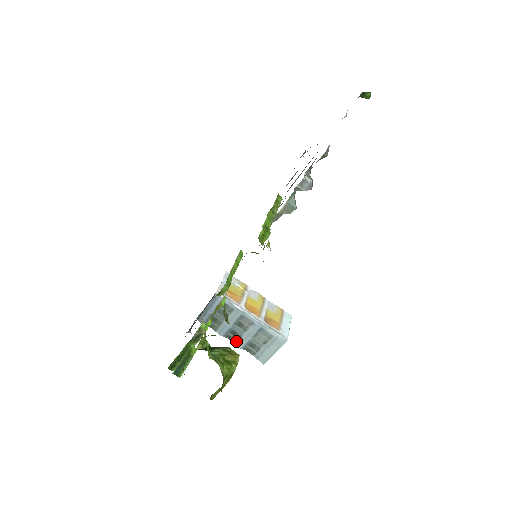
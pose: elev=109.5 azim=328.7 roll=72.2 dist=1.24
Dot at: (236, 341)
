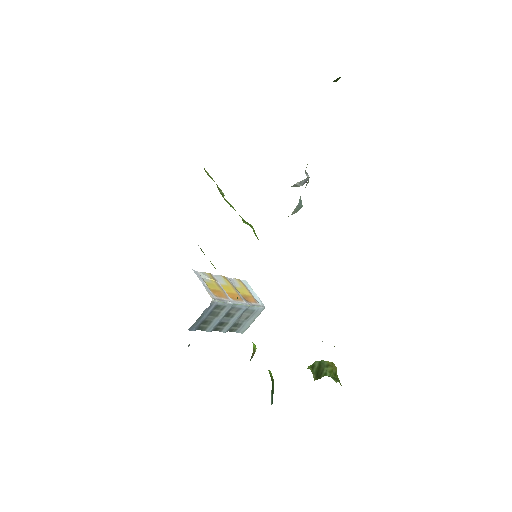
Dot at: (222, 329)
